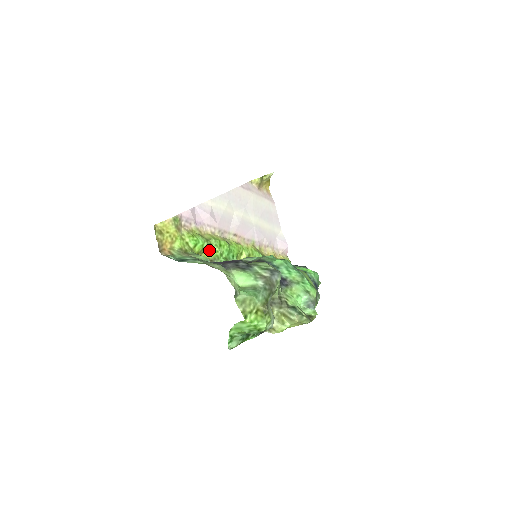
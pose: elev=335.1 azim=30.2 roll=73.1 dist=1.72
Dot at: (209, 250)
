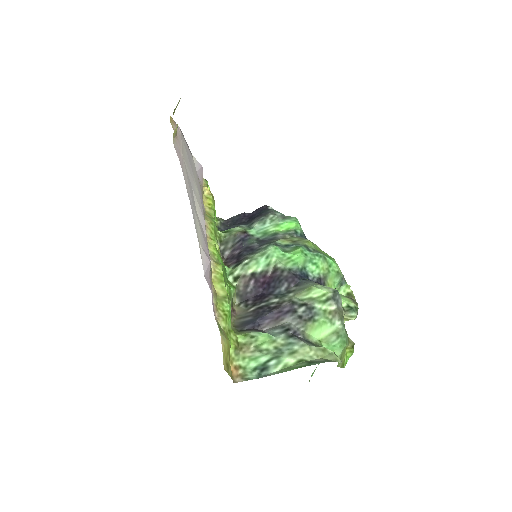
Dot at: occluded
